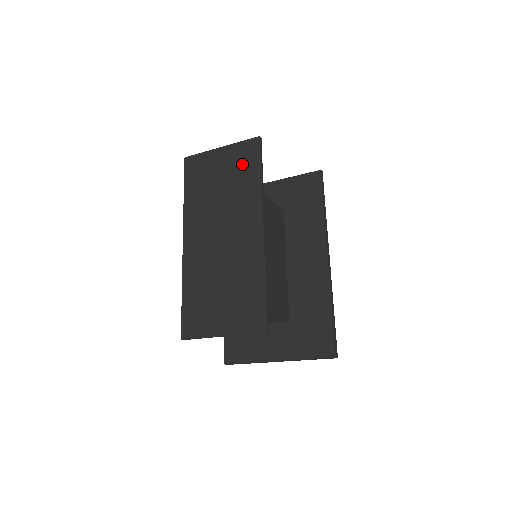
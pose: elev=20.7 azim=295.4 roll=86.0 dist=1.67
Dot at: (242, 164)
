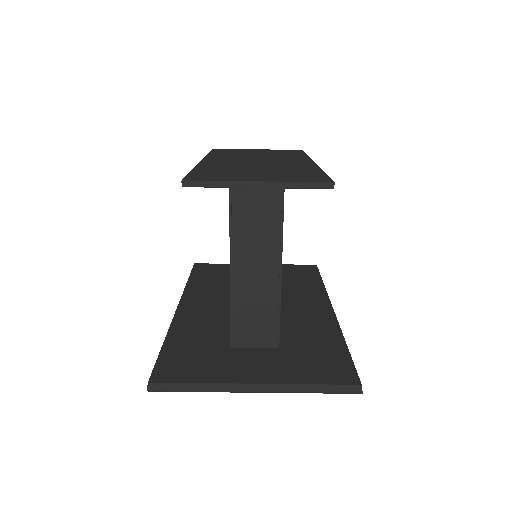
Dot at: (283, 152)
